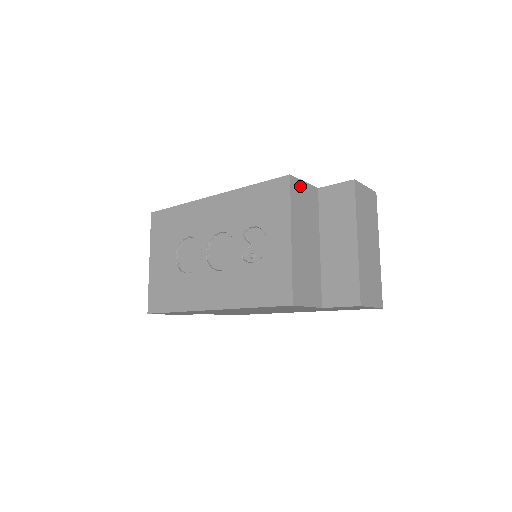
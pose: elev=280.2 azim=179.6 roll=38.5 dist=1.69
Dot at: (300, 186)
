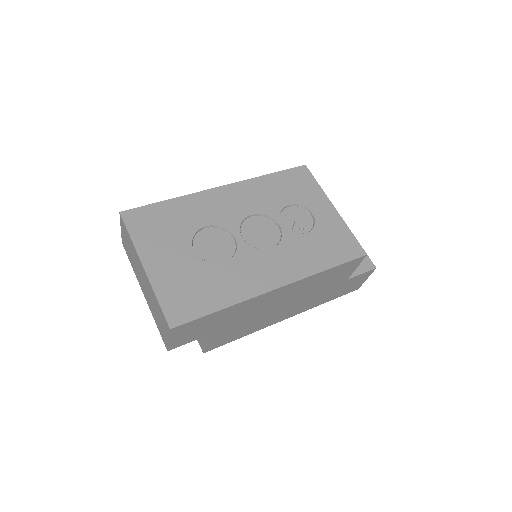
Dot at: occluded
